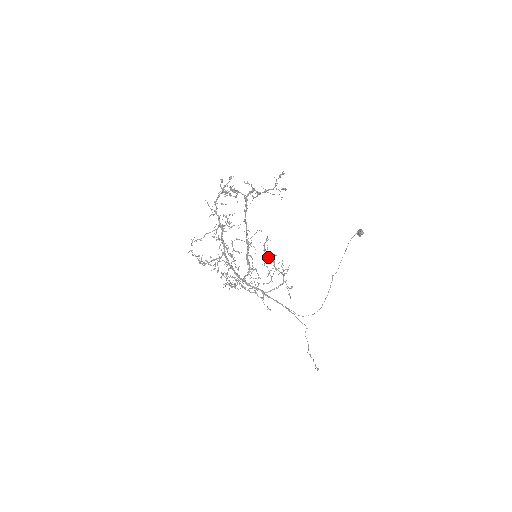
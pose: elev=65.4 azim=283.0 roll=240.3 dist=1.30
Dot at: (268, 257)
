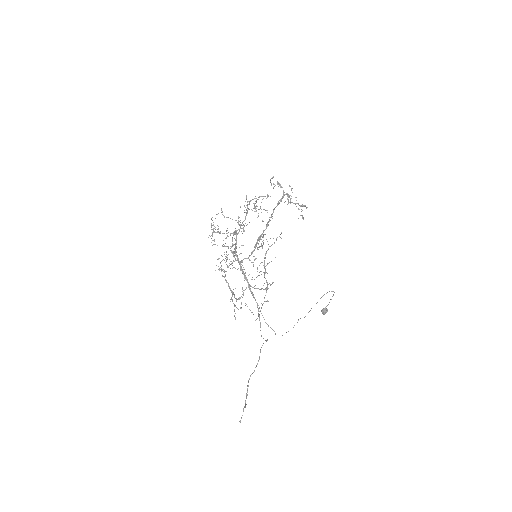
Dot at: occluded
